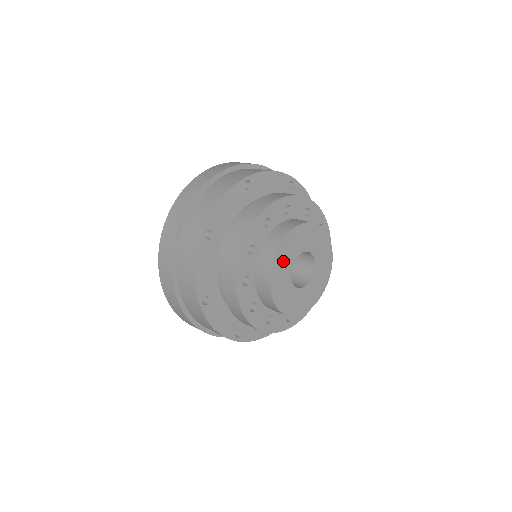
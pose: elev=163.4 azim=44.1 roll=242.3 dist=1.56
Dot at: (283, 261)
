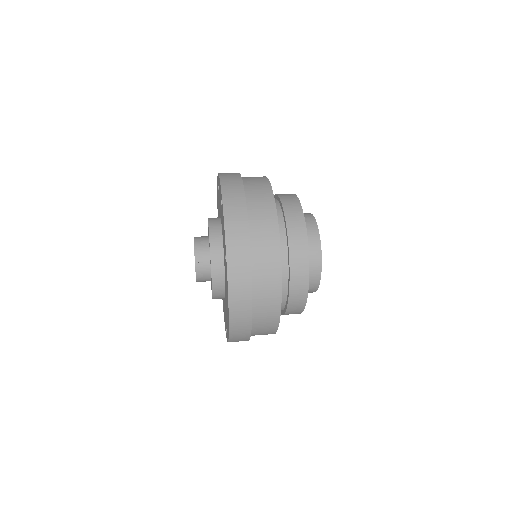
Dot at: occluded
